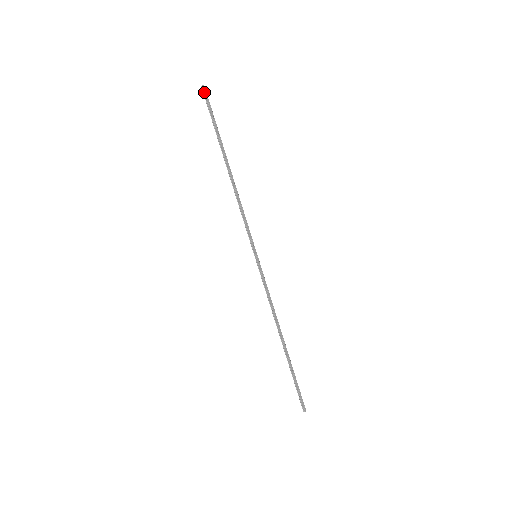
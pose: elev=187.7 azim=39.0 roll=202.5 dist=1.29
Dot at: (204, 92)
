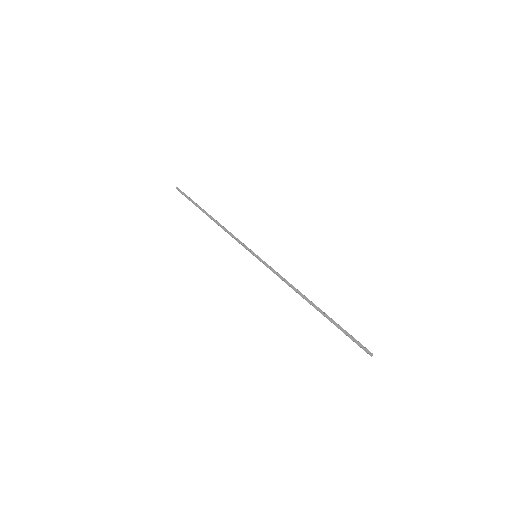
Dot at: (178, 190)
